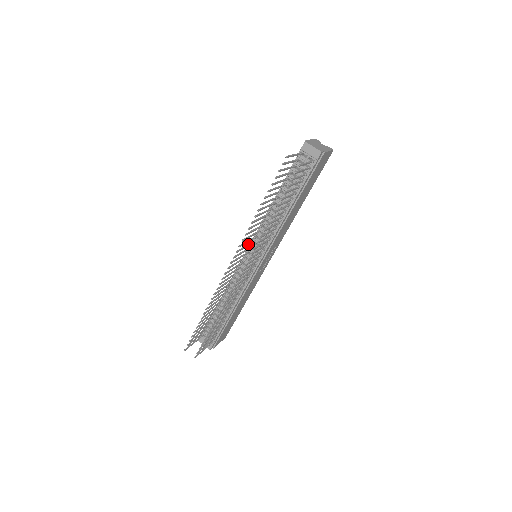
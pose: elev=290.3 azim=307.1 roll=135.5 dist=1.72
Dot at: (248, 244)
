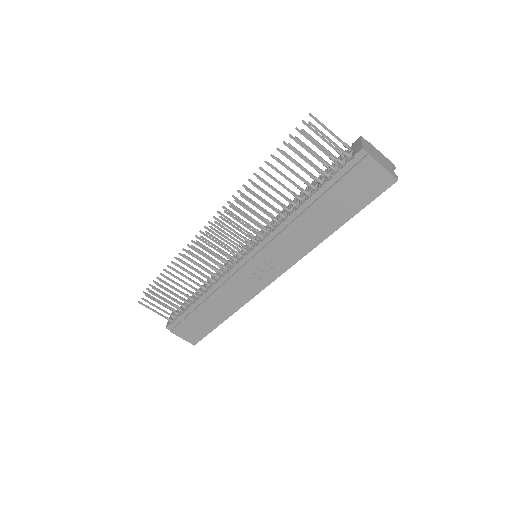
Dot at: (249, 224)
